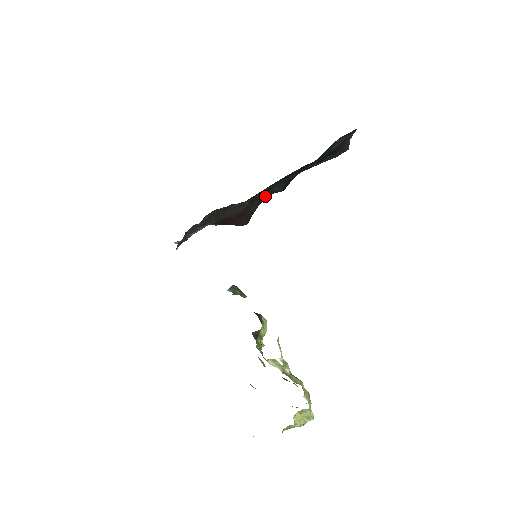
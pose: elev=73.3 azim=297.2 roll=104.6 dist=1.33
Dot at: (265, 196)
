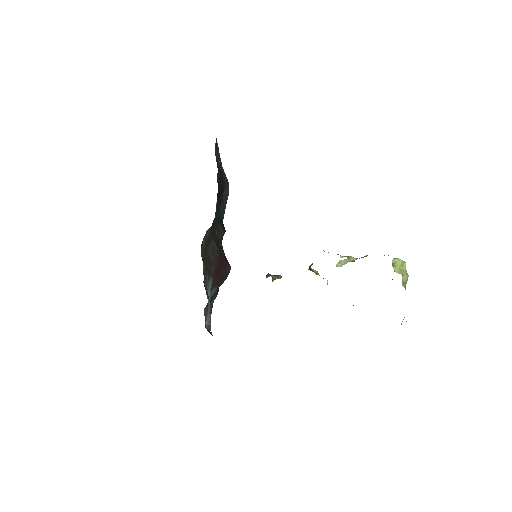
Dot at: (220, 241)
